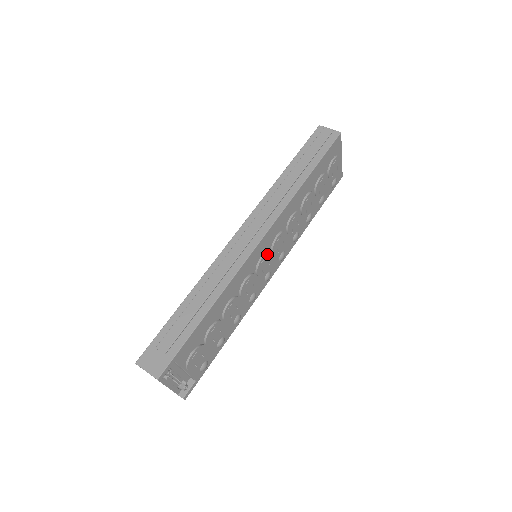
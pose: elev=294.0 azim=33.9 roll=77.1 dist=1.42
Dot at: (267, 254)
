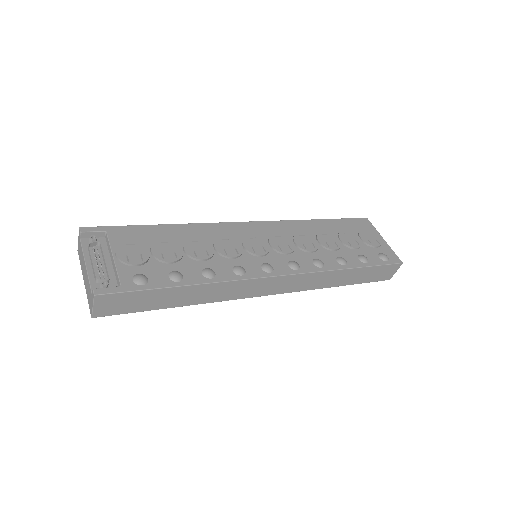
Dot at: (259, 238)
